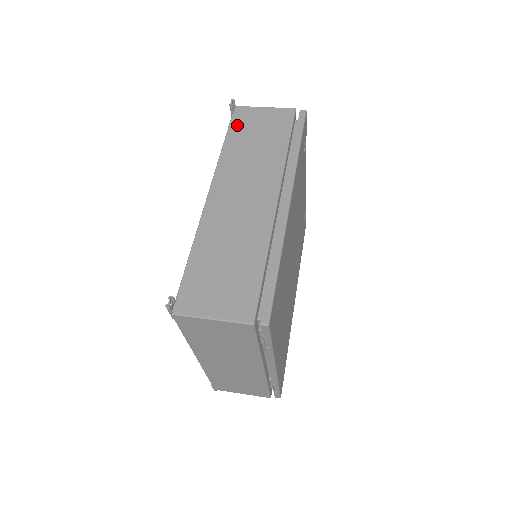
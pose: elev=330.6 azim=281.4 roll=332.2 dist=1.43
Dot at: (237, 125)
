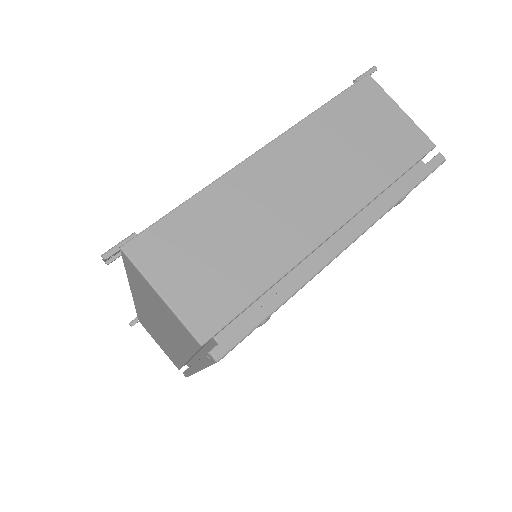
Dot at: (132, 275)
